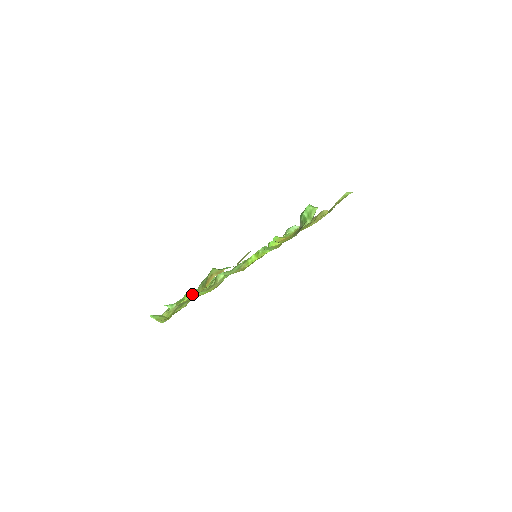
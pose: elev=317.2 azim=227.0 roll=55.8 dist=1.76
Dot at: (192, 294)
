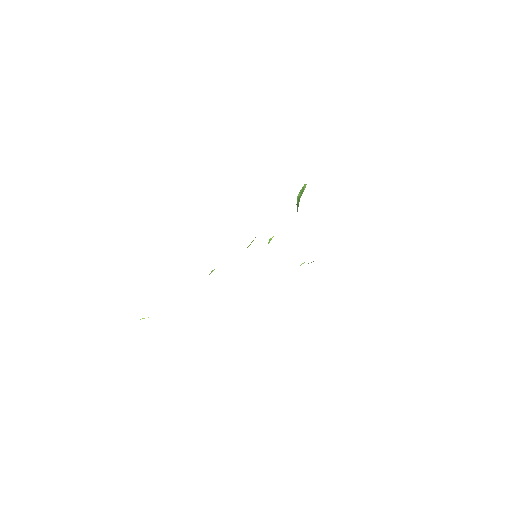
Dot at: occluded
